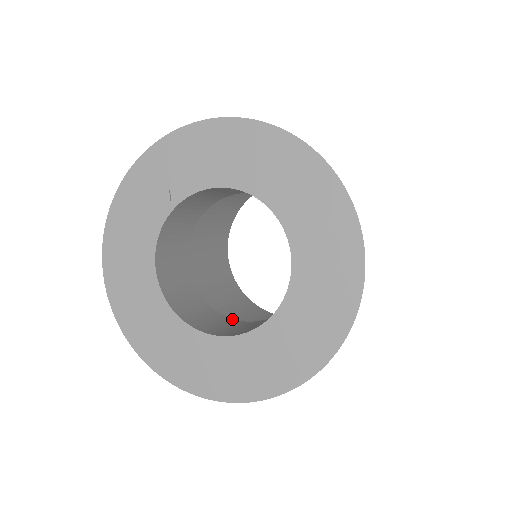
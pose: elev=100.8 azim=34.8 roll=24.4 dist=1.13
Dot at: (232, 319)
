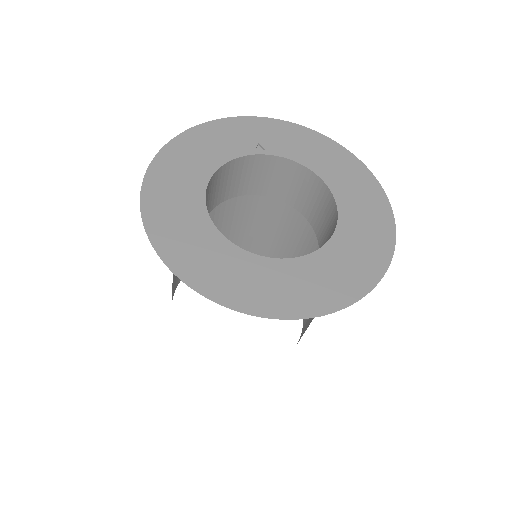
Dot at: occluded
